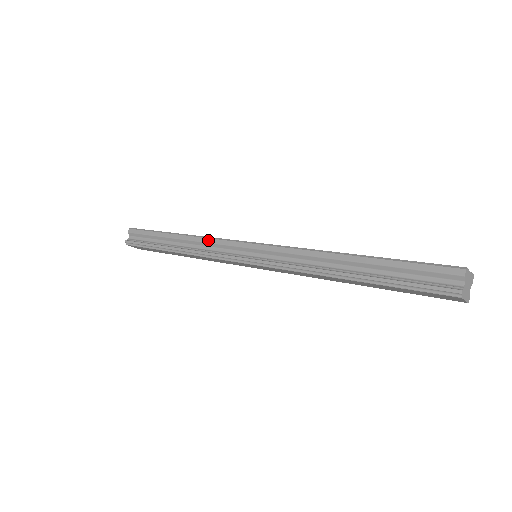
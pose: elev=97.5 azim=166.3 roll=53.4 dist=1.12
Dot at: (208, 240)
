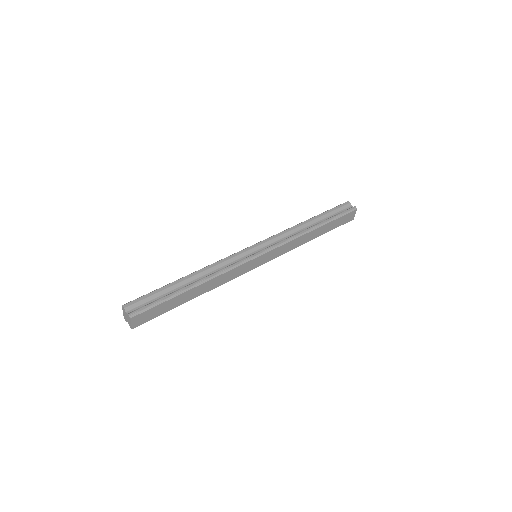
Dot at: (220, 261)
